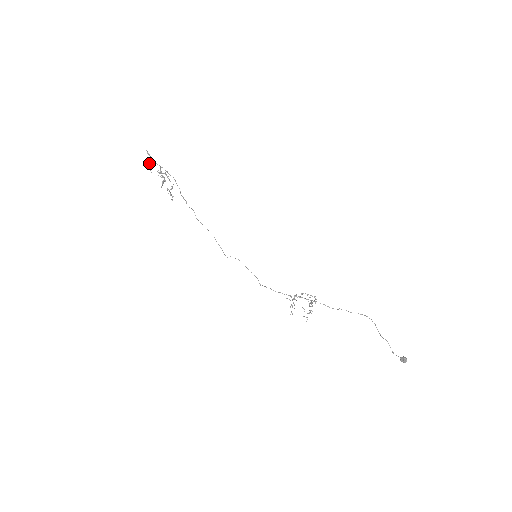
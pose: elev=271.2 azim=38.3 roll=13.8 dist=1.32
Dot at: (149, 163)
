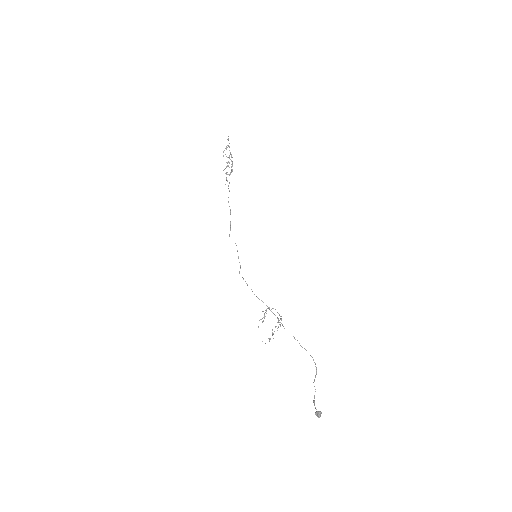
Dot at: occluded
